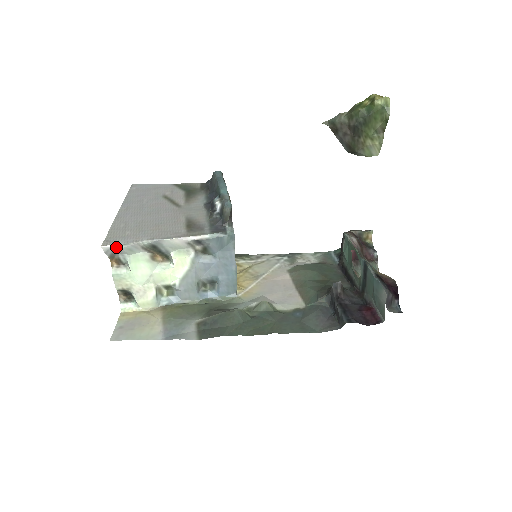
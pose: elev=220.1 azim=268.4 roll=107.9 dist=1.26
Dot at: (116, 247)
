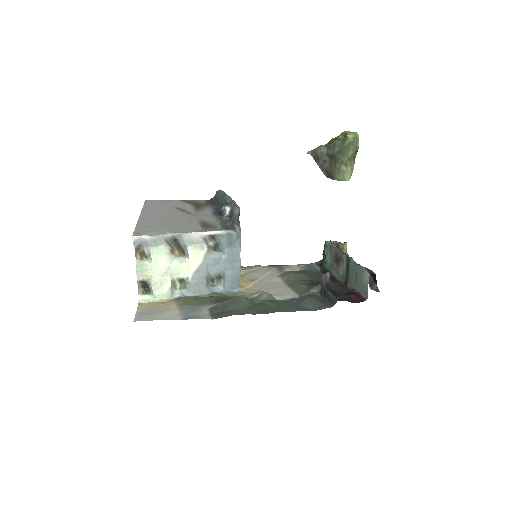
Dot at: (144, 238)
